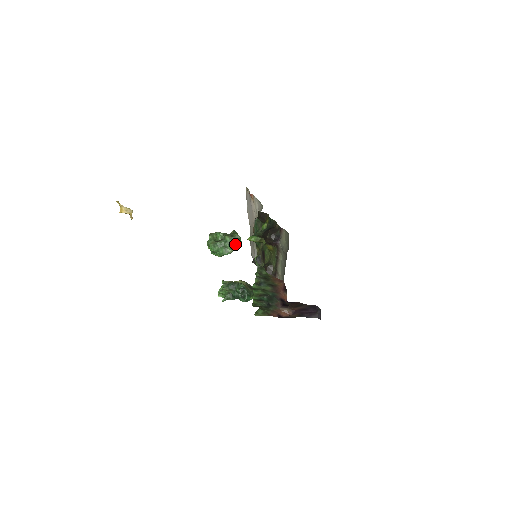
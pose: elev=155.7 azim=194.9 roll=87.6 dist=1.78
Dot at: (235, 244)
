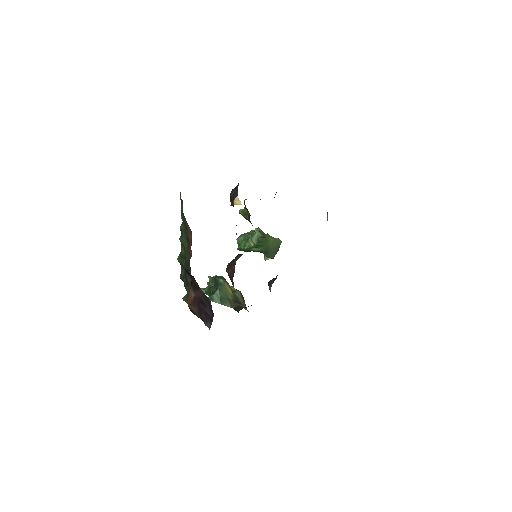
Dot at: occluded
